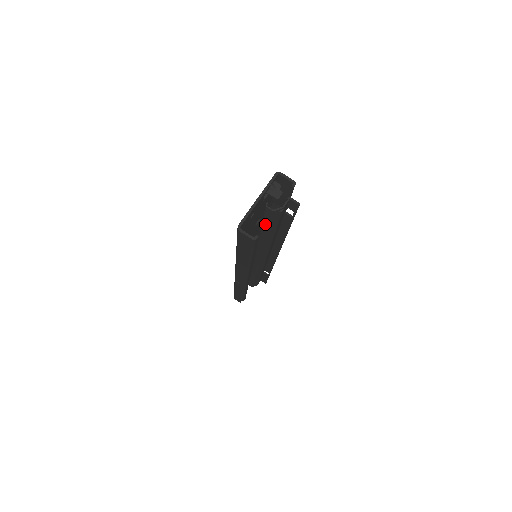
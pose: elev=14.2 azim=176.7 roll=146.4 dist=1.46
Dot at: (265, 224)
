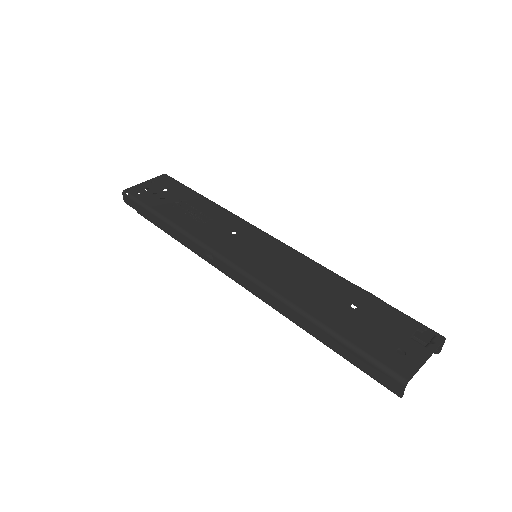
Dot at: occluded
